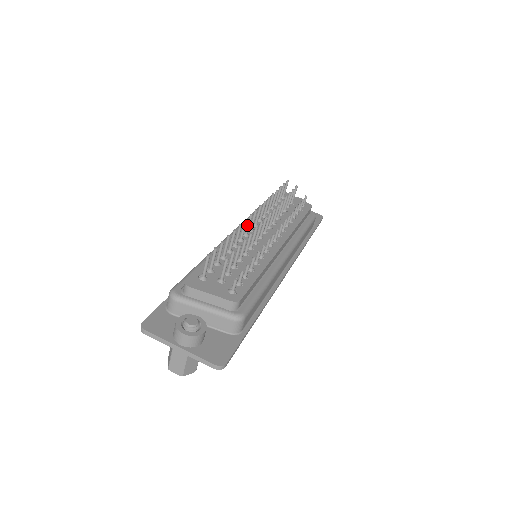
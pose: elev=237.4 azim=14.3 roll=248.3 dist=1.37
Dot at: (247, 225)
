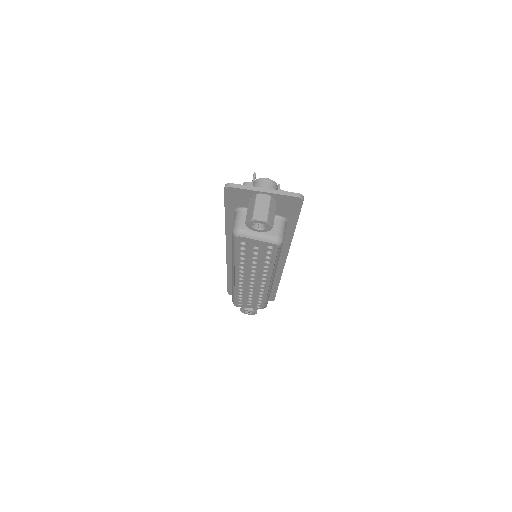
Dot at: occluded
